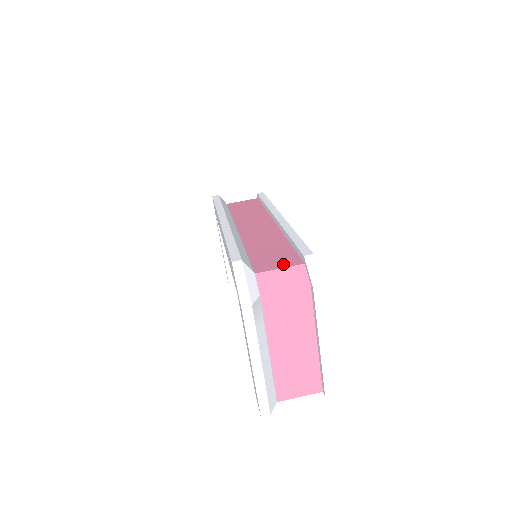
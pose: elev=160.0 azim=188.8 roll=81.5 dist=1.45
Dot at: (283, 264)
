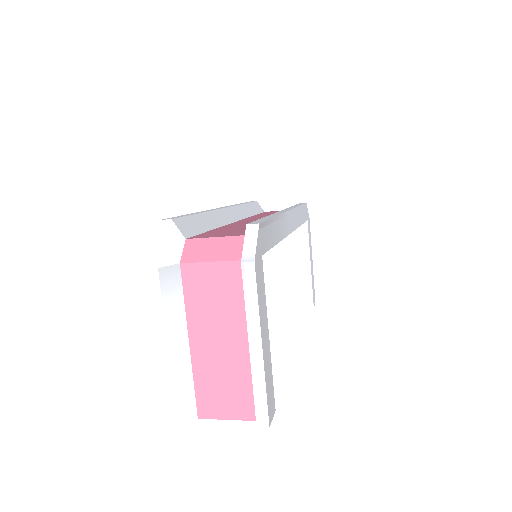
Dot at: (225, 235)
